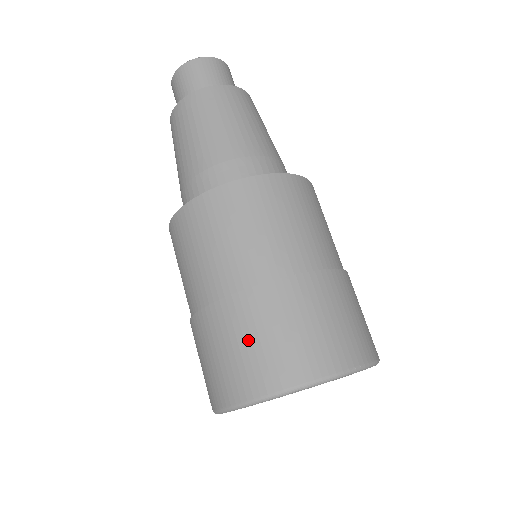
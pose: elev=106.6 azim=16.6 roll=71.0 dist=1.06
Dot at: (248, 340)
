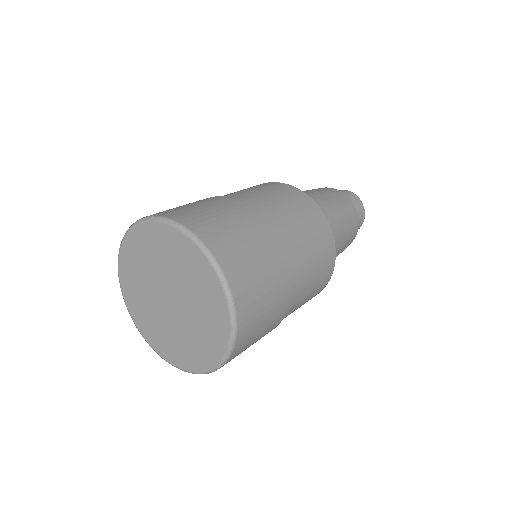
Dot at: occluded
